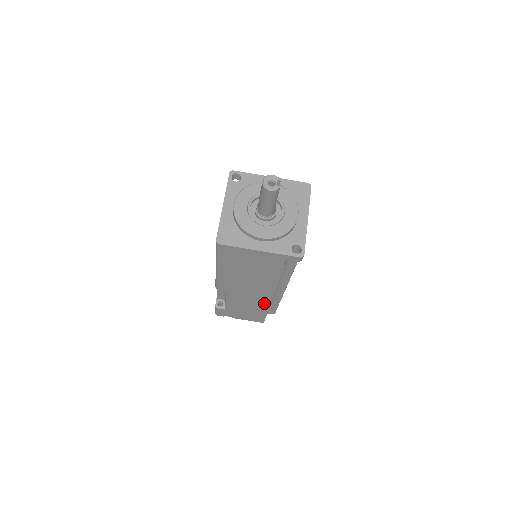
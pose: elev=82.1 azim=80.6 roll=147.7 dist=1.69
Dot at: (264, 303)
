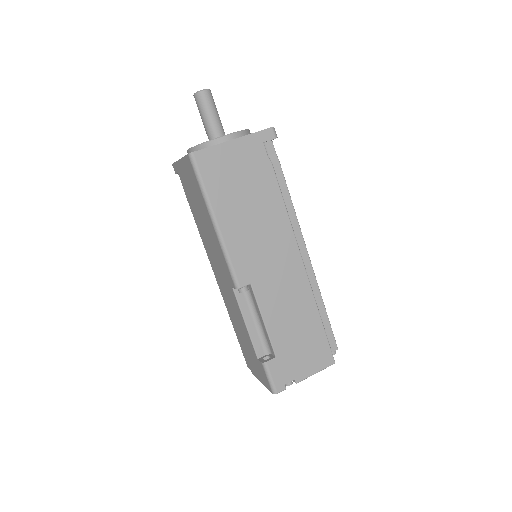
Dot at: (303, 287)
